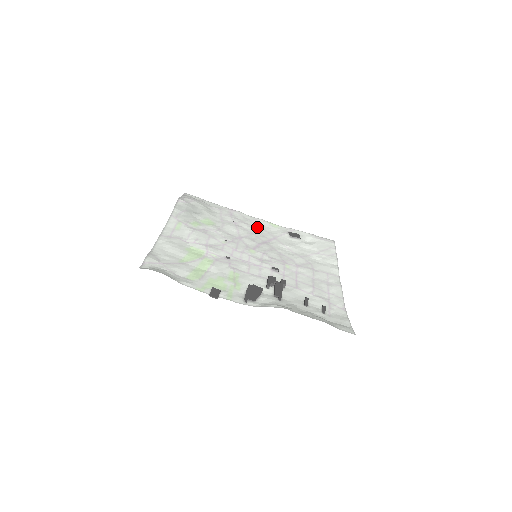
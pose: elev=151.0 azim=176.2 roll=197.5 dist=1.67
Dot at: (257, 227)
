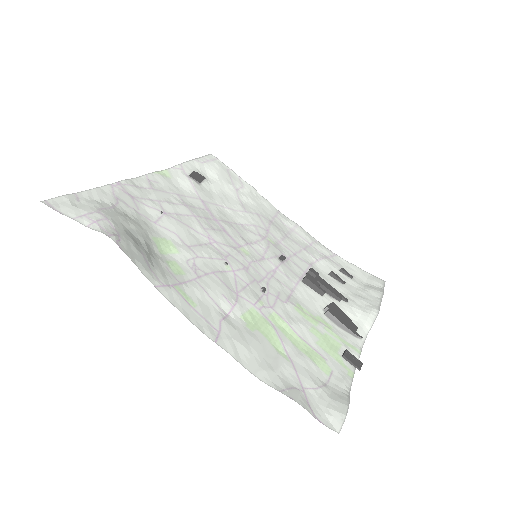
Dot at: (172, 196)
